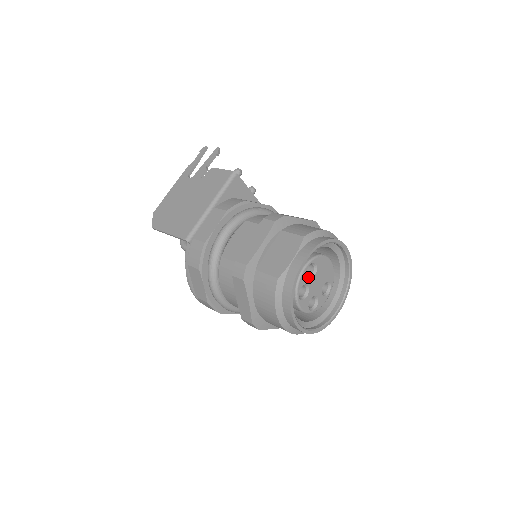
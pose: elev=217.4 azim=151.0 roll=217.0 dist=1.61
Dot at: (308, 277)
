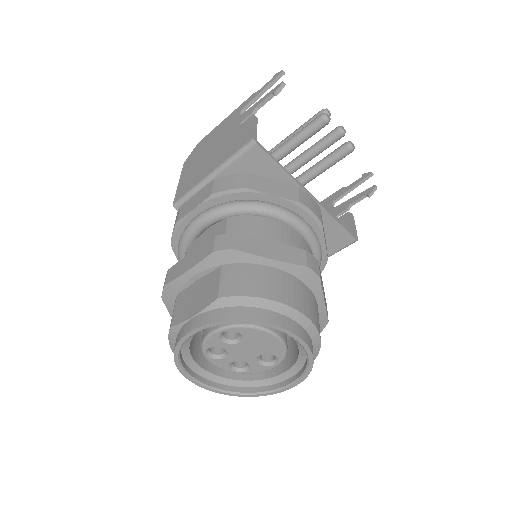
Dot at: (225, 341)
